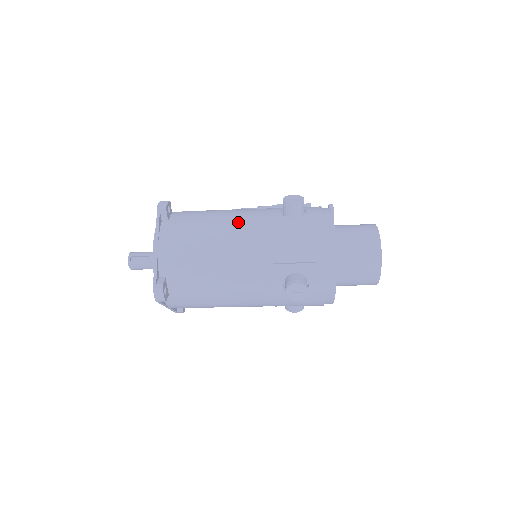
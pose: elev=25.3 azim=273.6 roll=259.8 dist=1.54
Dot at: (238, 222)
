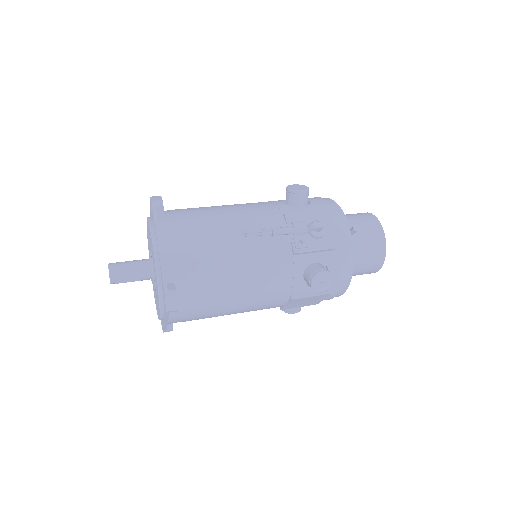
Dot at: (256, 297)
